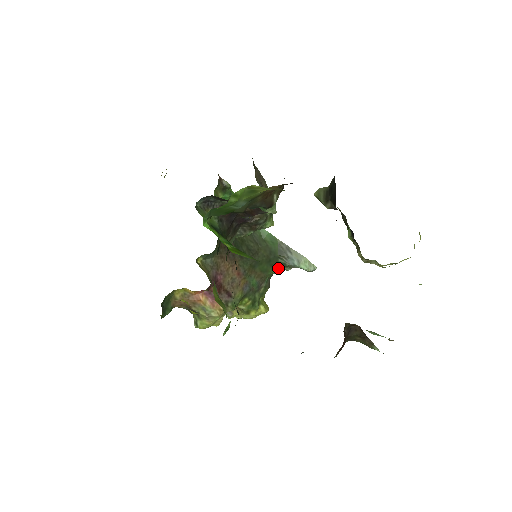
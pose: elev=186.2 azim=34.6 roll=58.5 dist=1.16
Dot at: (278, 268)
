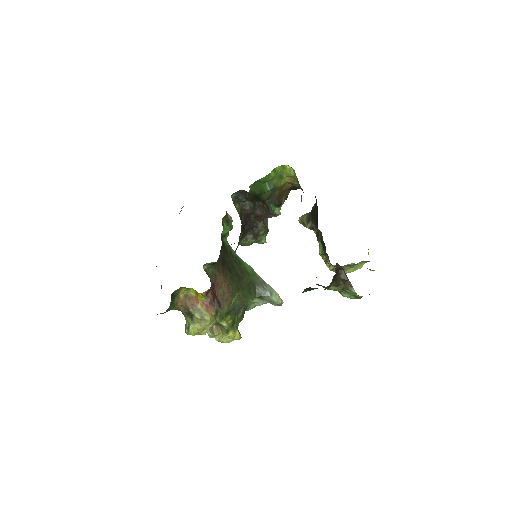
Dot at: (255, 298)
